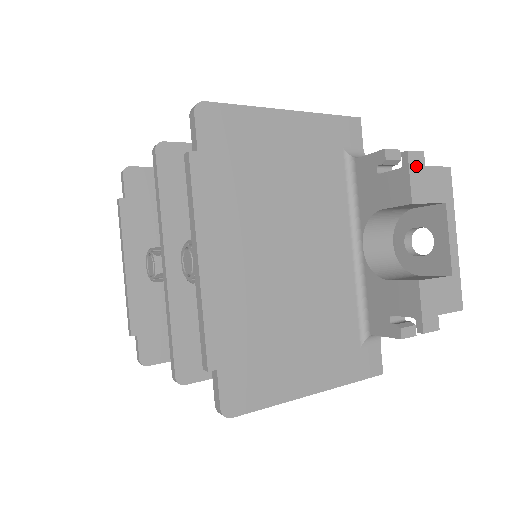
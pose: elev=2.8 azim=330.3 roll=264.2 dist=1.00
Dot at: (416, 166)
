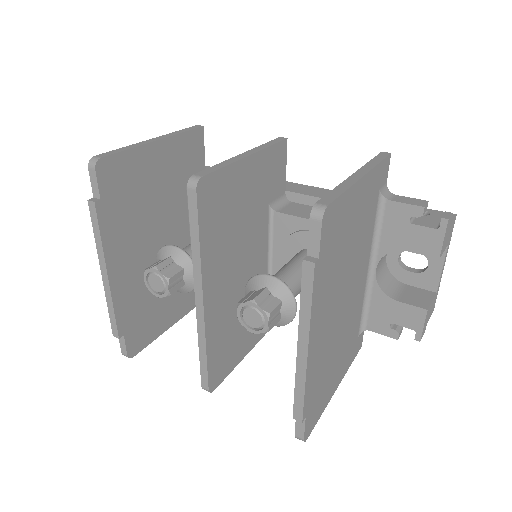
Dot at: (448, 228)
